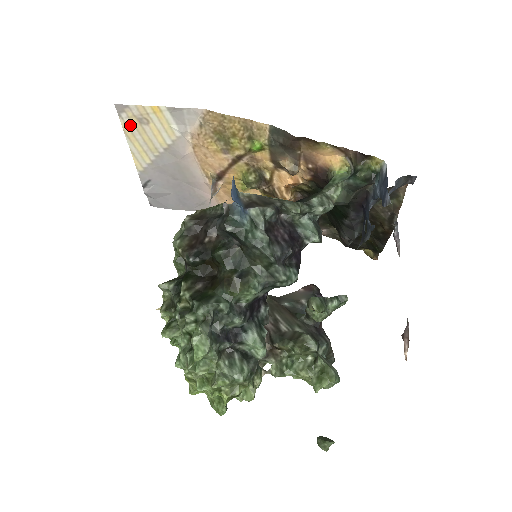
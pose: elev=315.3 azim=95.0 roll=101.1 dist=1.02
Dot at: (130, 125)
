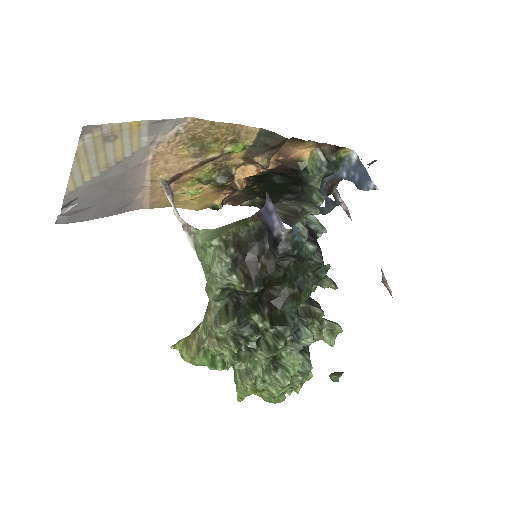
Dot at: (89, 146)
